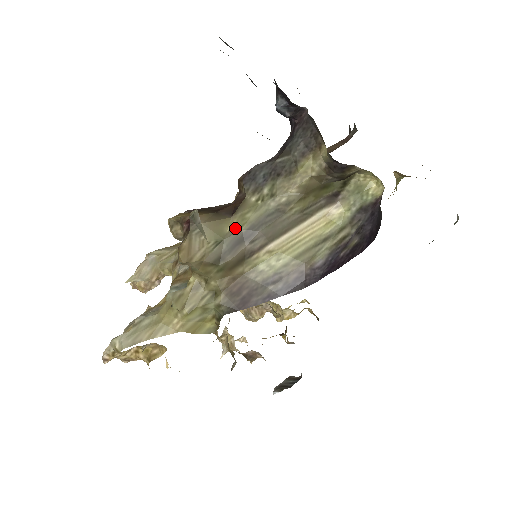
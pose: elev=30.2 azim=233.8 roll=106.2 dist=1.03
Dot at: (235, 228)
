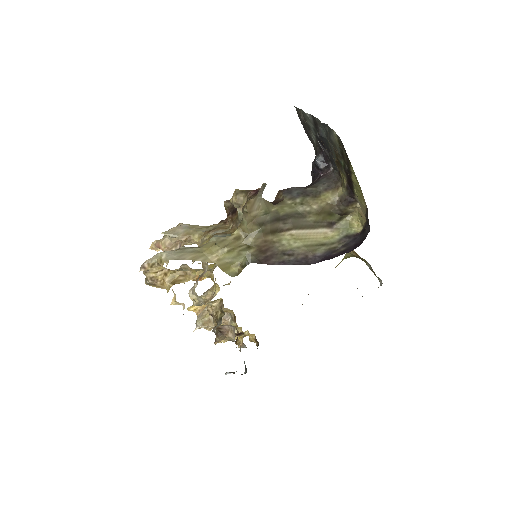
Dot at: (277, 211)
